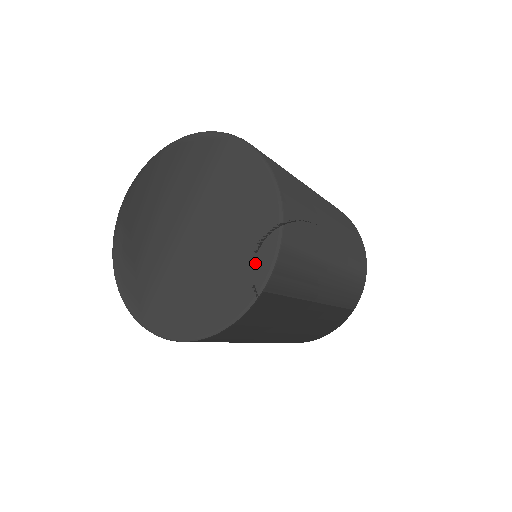
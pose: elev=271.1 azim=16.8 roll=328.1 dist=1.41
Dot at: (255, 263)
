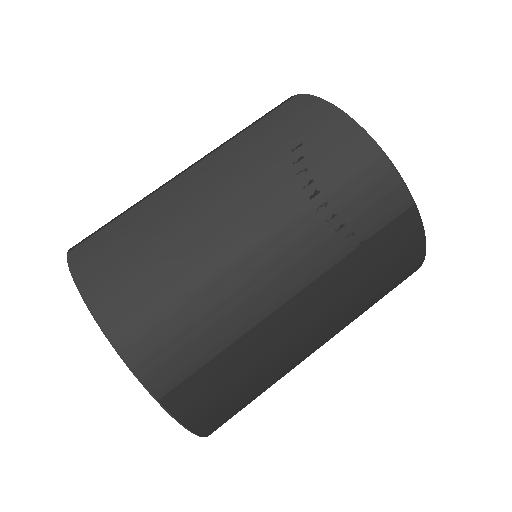
Dot at: occluded
